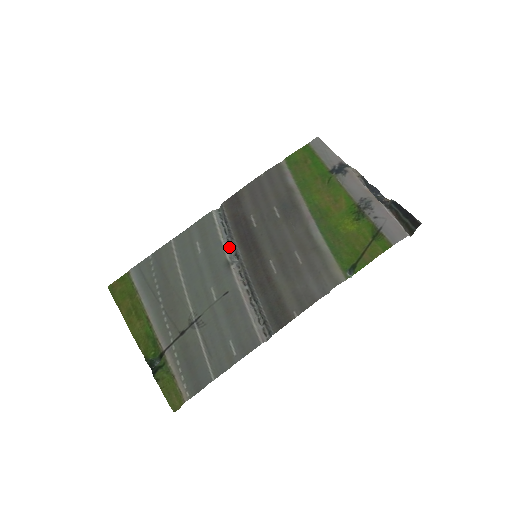
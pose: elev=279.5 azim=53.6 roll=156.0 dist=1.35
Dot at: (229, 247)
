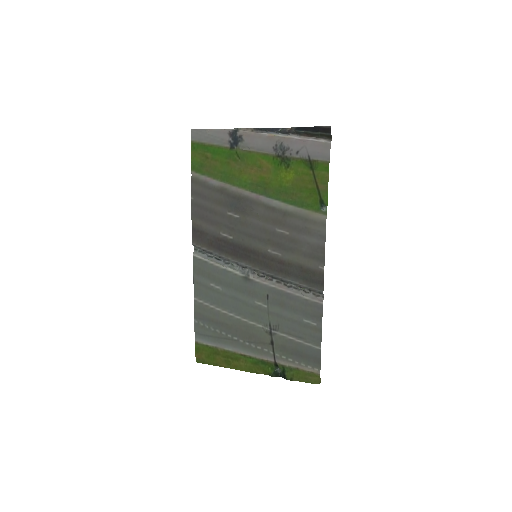
Dot at: (233, 267)
